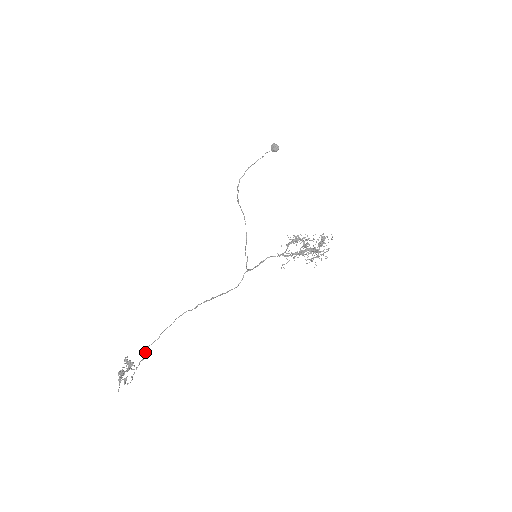
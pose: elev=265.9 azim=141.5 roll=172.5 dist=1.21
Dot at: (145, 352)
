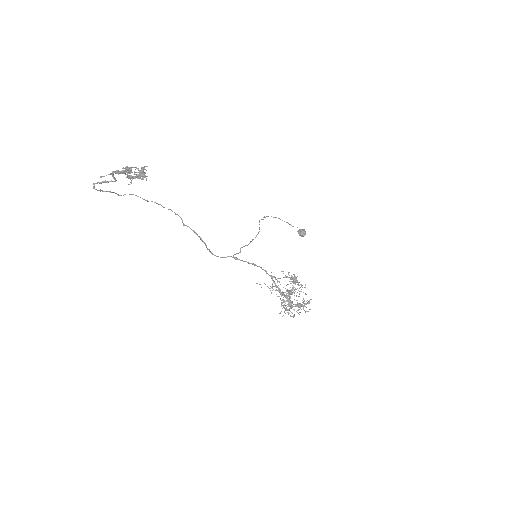
Dot at: occluded
